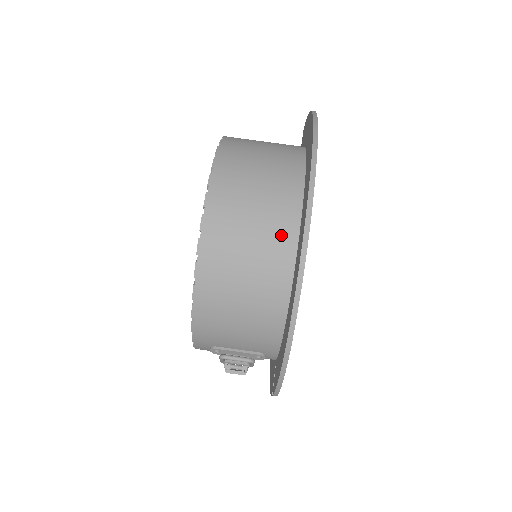
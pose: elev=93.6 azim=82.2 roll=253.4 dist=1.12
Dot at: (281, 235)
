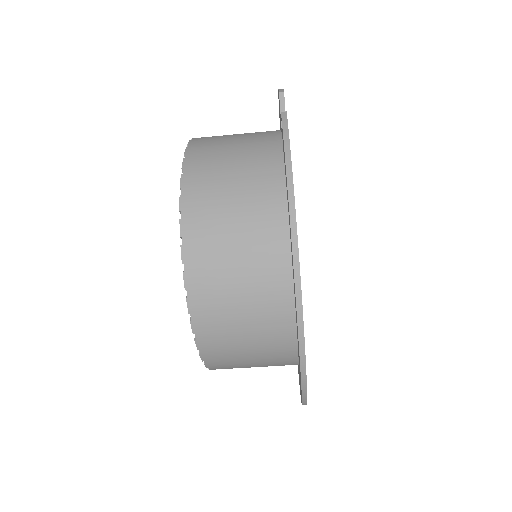
Dot at: (280, 354)
